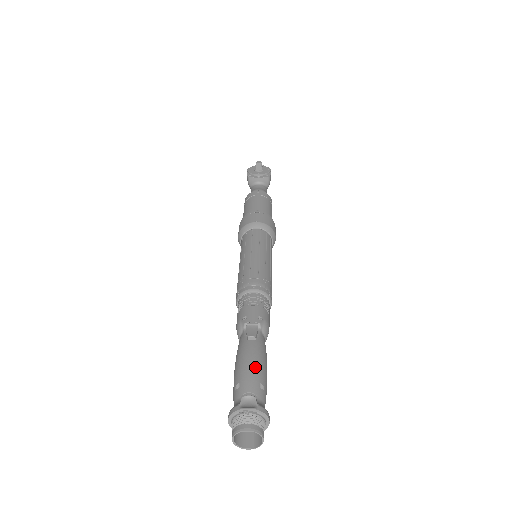
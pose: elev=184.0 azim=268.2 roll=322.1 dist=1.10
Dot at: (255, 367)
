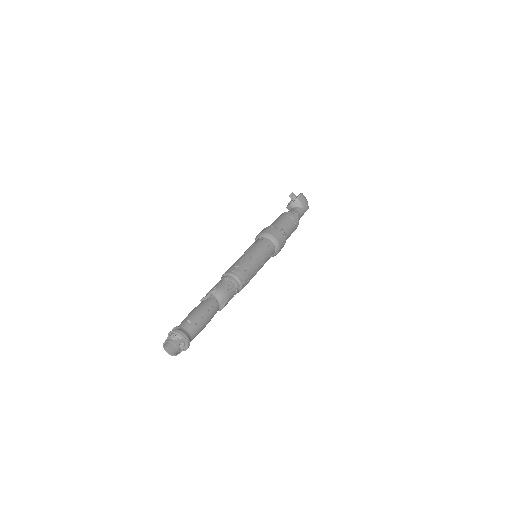
Dot at: (191, 313)
